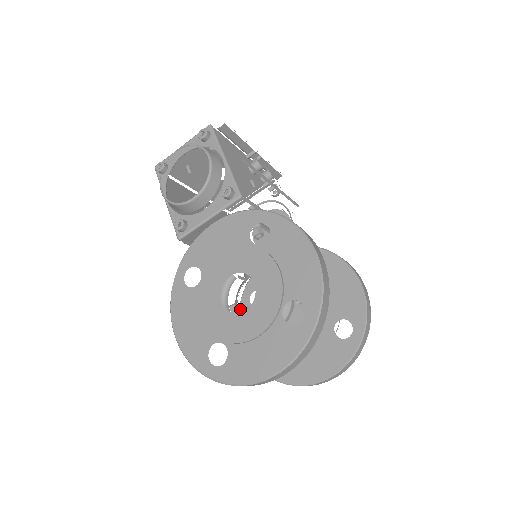
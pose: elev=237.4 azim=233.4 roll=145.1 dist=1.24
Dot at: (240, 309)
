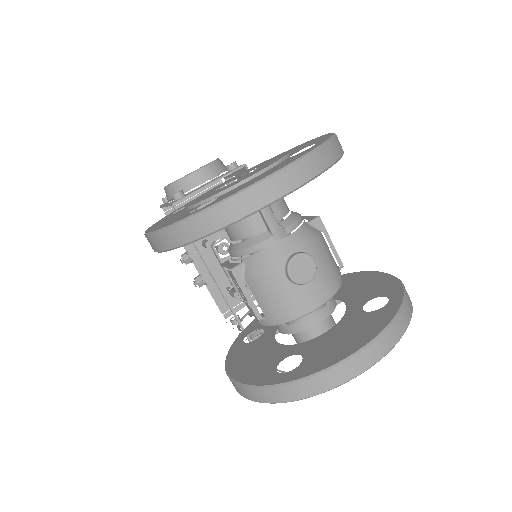
Dot at: occluded
